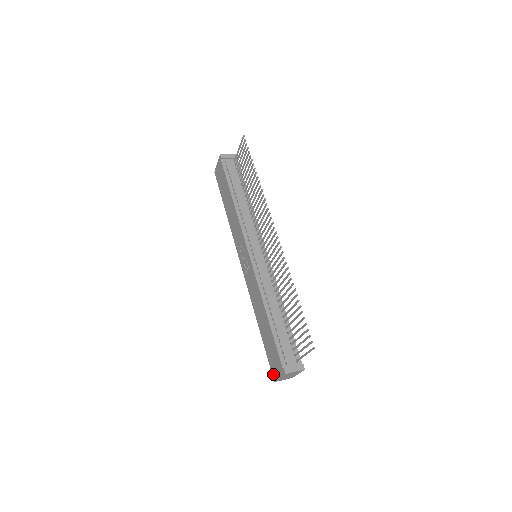
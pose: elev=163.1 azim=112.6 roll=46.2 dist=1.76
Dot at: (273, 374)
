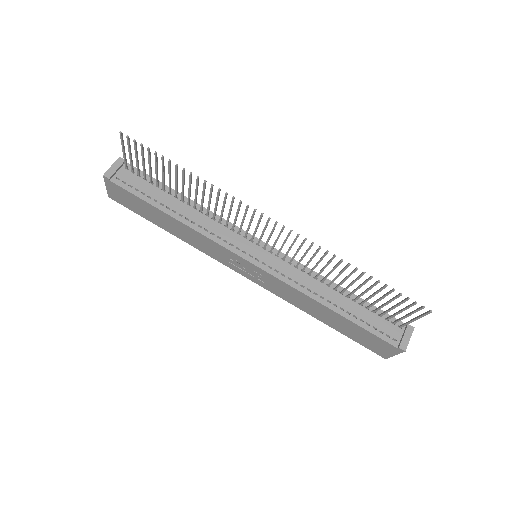
Dot at: (379, 354)
